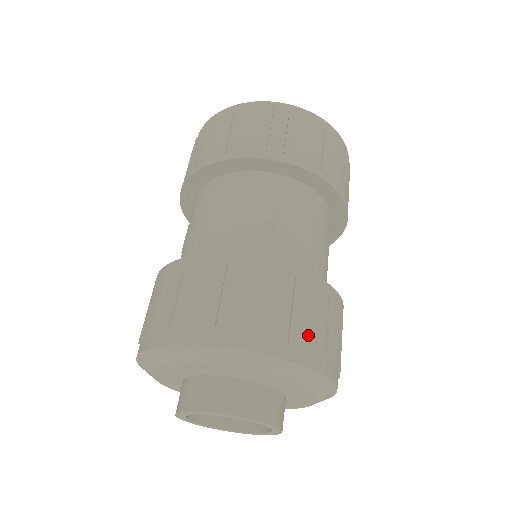
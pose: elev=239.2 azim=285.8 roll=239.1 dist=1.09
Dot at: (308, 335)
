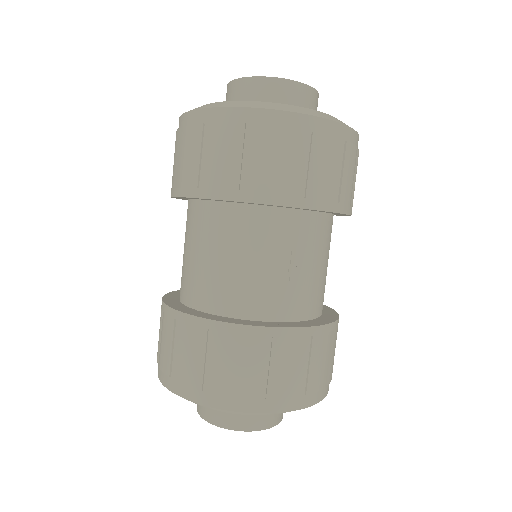
Dot at: (319, 381)
